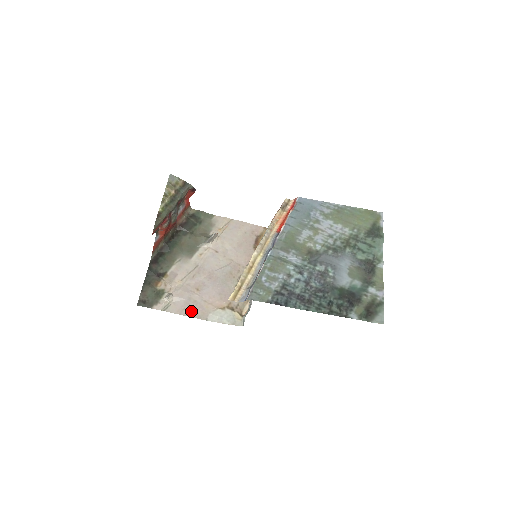
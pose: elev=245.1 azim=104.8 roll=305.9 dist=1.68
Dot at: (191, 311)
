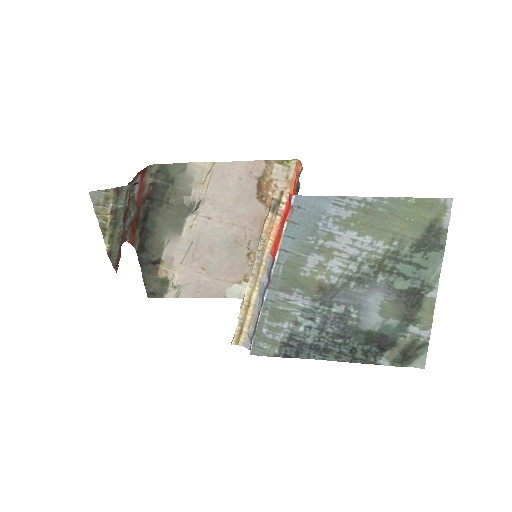
Dot at: (205, 292)
